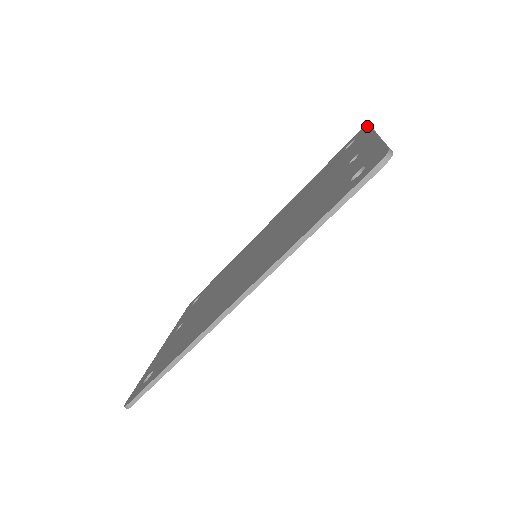
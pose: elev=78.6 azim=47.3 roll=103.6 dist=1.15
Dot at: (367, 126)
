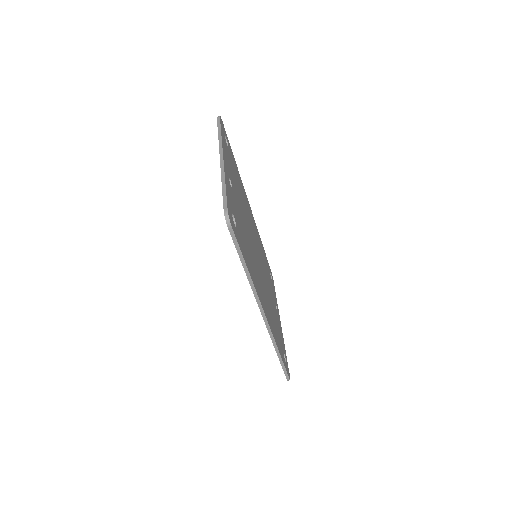
Dot at: (217, 124)
